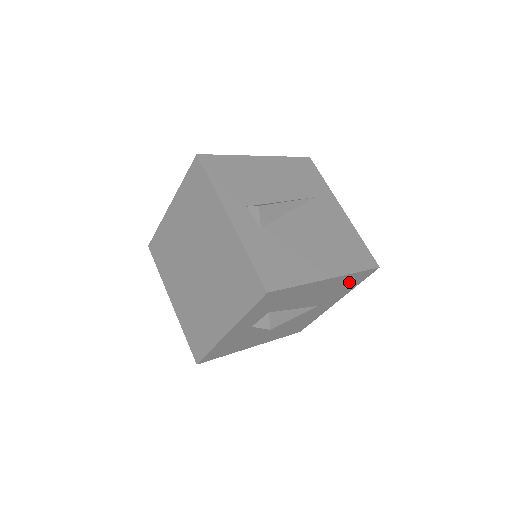
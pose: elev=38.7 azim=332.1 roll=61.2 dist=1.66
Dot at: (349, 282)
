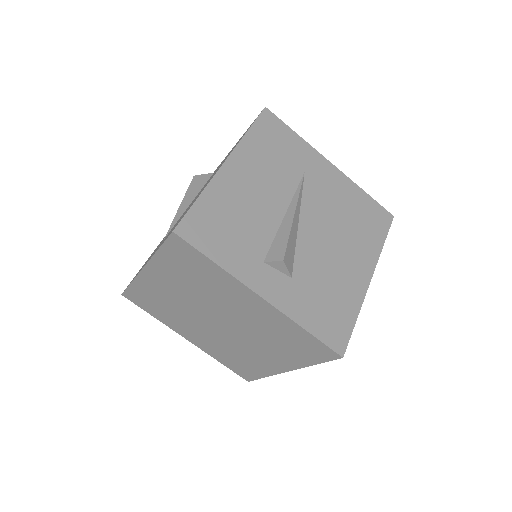
Dot at: occluded
